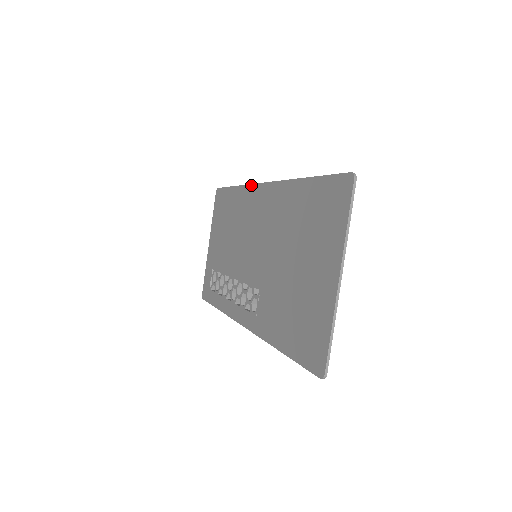
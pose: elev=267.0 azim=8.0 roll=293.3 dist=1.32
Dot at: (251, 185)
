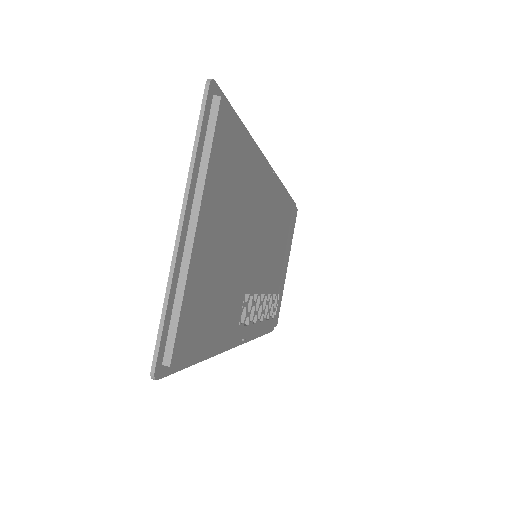
Dot at: occluded
